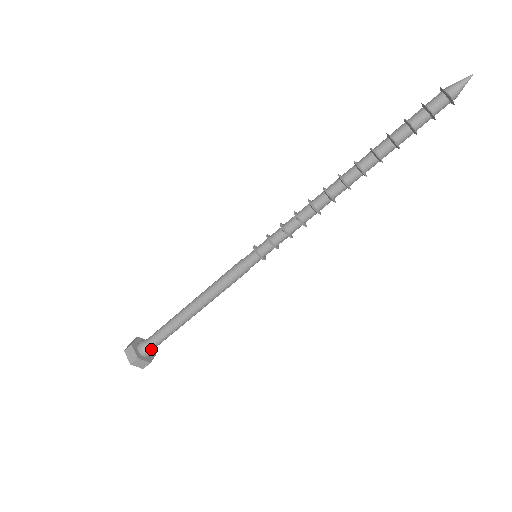
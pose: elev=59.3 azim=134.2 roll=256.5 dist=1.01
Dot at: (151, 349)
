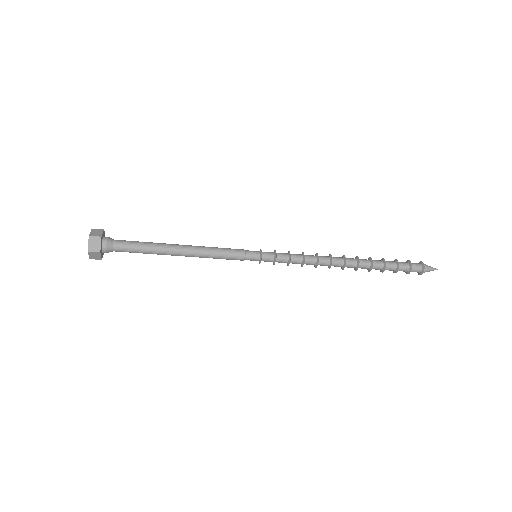
Dot at: (113, 250)
